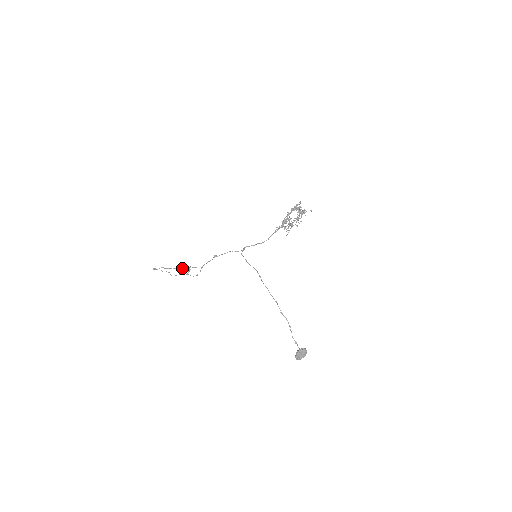
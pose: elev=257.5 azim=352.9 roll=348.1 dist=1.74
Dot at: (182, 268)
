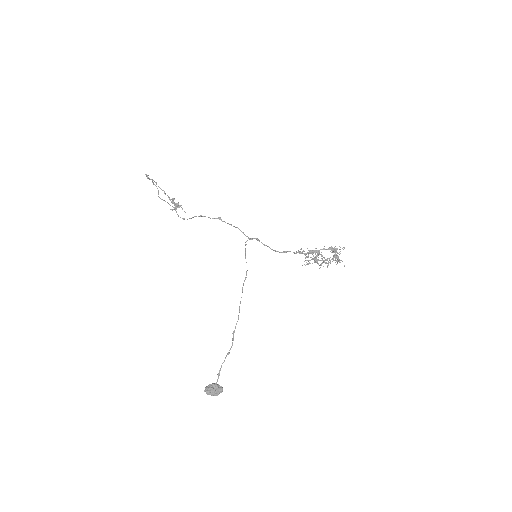
Dot at: (173, 200)
